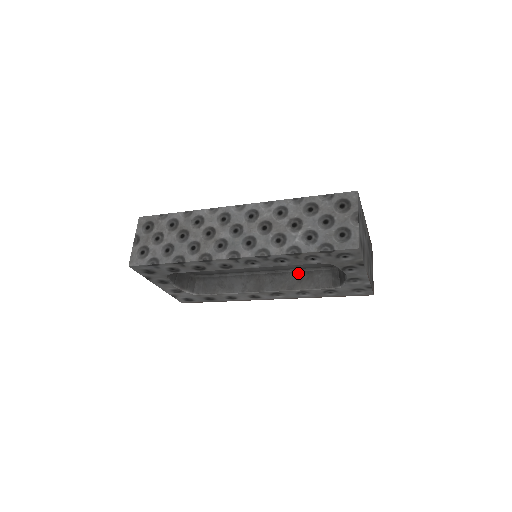
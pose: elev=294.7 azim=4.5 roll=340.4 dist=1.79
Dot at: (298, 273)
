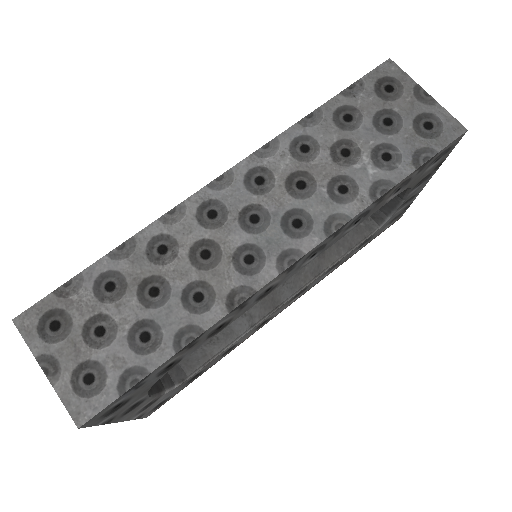
Dot at: occluded
